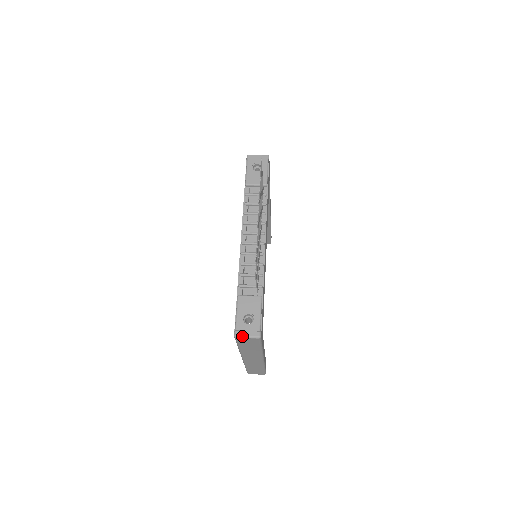
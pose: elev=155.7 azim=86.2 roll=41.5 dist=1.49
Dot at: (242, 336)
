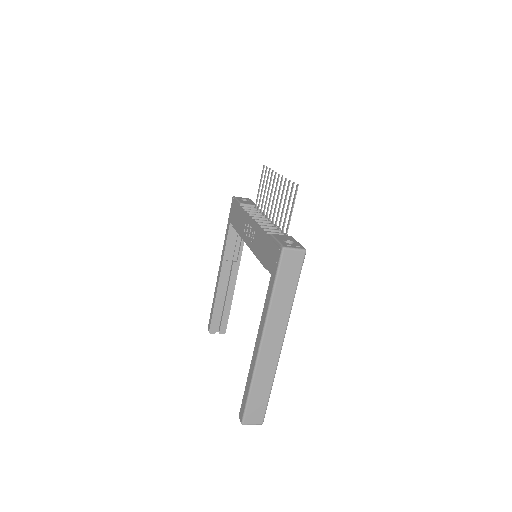
Dot at: (290, 247)
